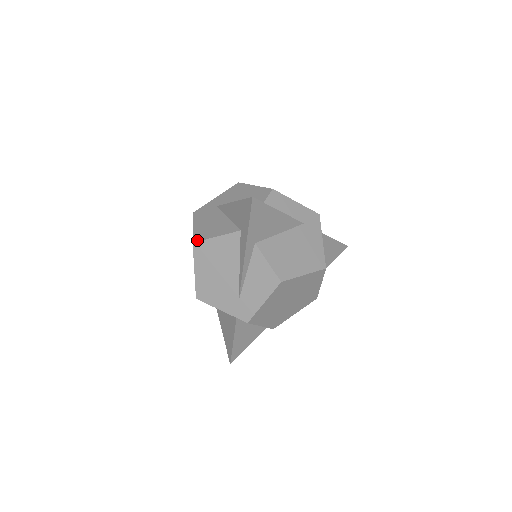
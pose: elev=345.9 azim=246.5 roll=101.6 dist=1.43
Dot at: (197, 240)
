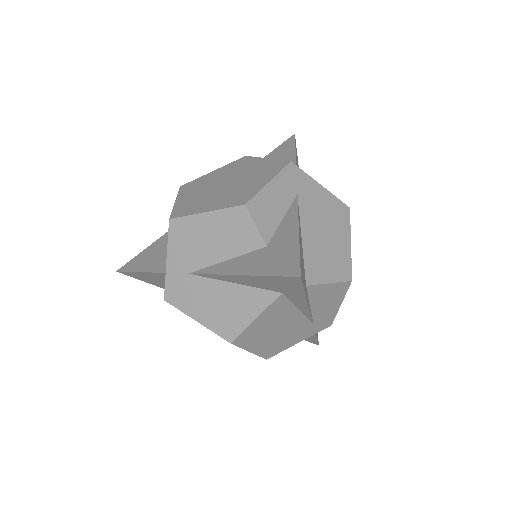
Dot at: (233, 337)
